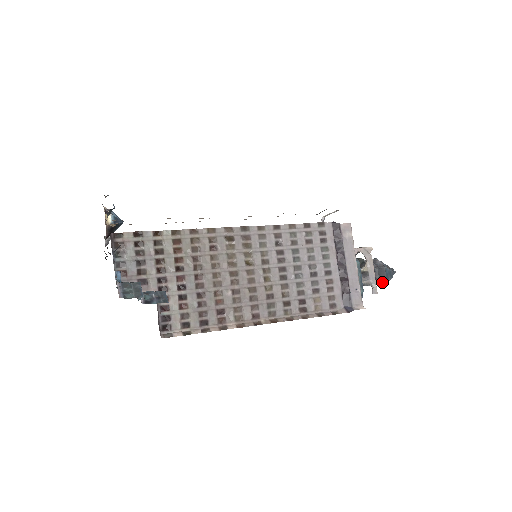
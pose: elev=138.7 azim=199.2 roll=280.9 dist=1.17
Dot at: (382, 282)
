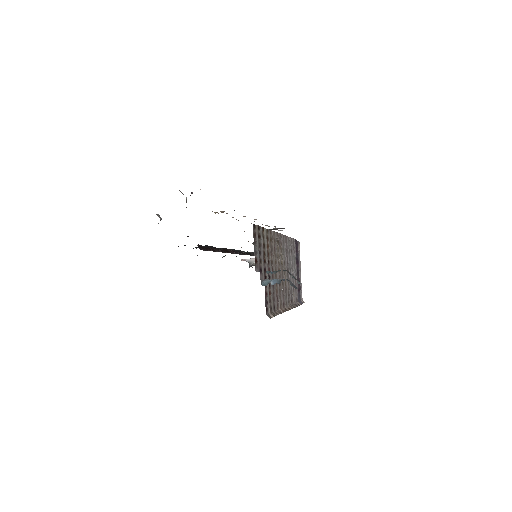
Dot at: occluded
